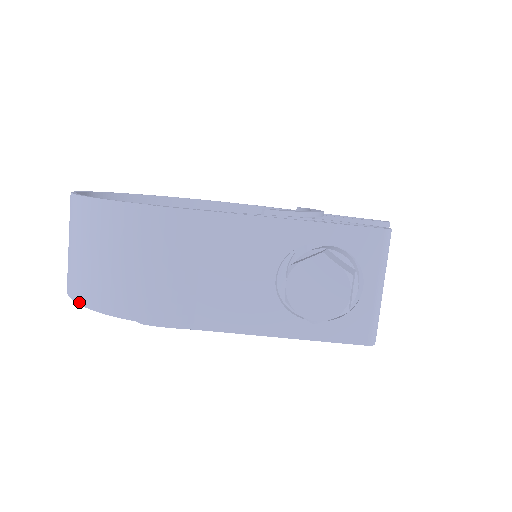
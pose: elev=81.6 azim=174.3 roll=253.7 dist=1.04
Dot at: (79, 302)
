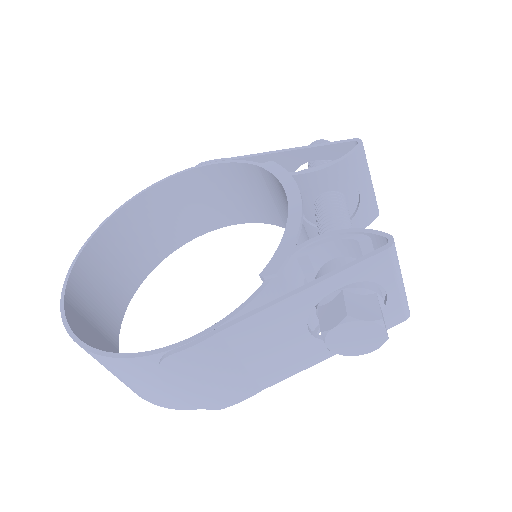
Dot at: occluded
